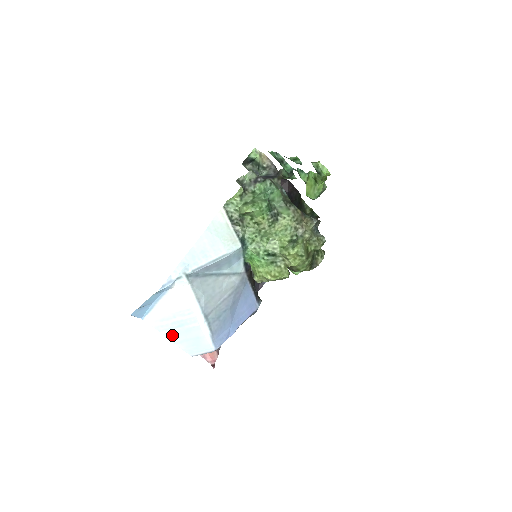
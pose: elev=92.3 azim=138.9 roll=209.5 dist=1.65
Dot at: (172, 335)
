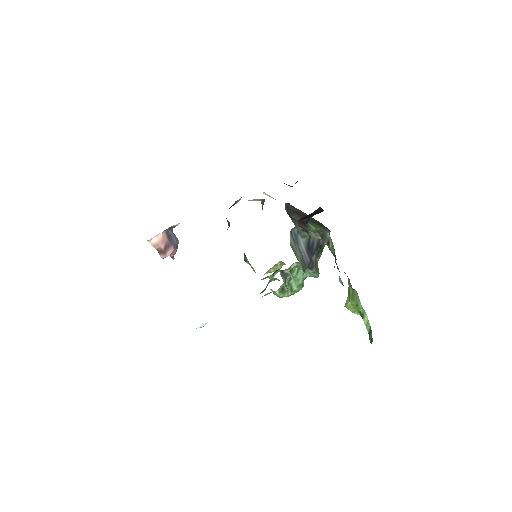
Dot at: occluded
